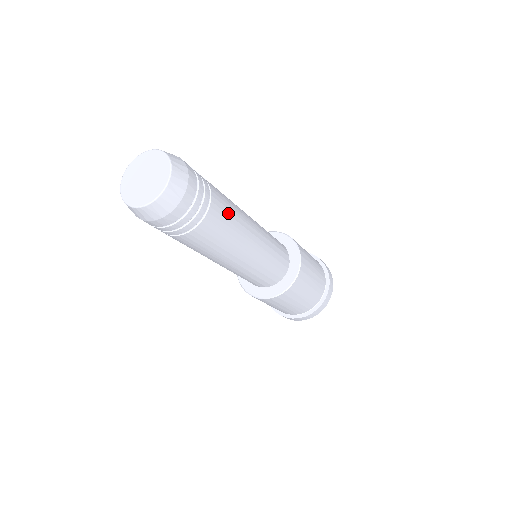
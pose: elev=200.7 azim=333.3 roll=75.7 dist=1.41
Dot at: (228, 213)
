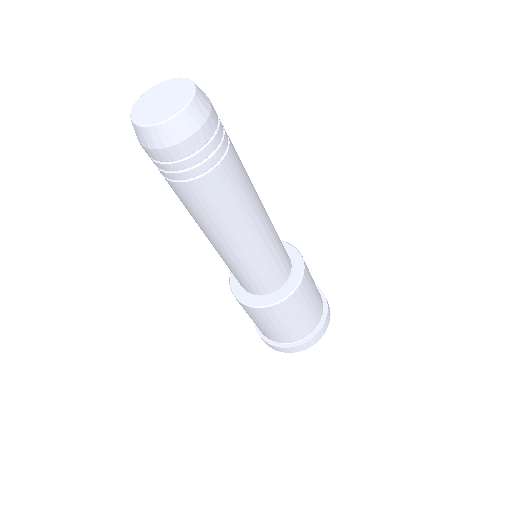
Dot at: (236, 188)
